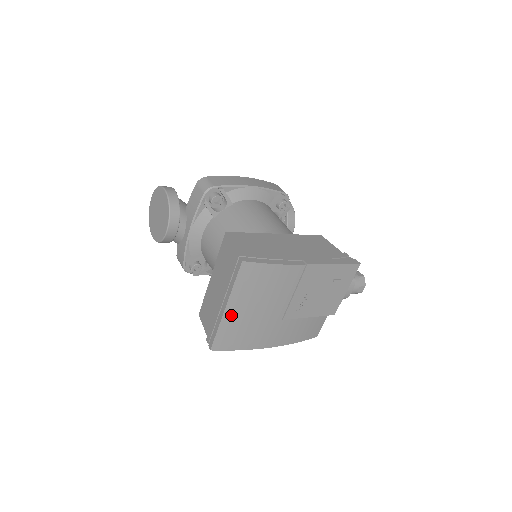
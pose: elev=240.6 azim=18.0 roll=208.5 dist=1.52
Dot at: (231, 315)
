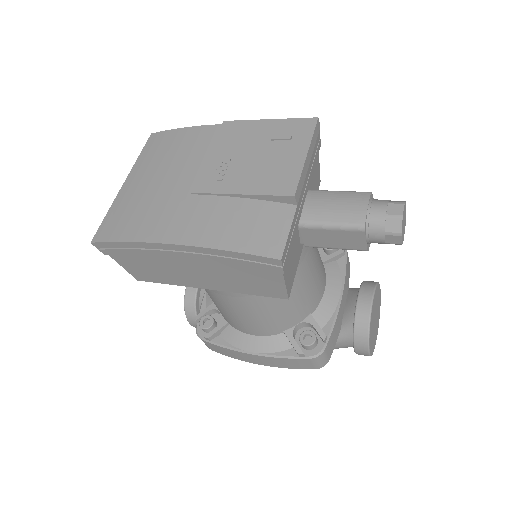
Dot at: (127, 191)
